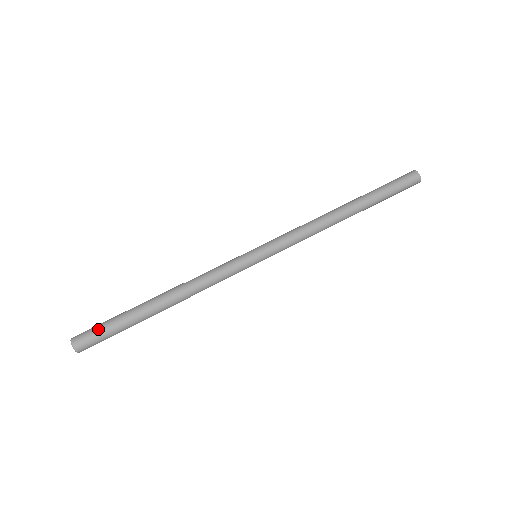
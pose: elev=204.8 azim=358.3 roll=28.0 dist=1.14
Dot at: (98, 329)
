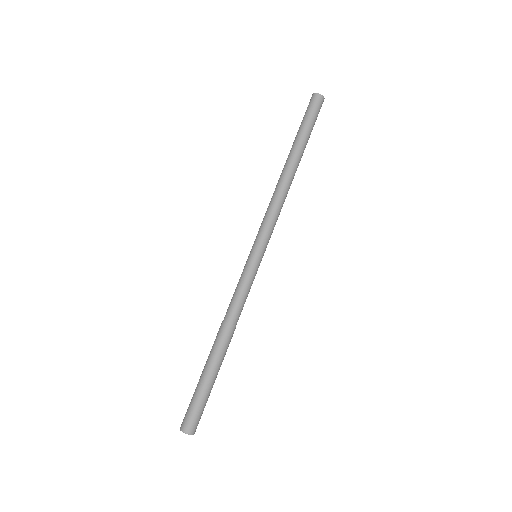
Dot at: (196, 407)
